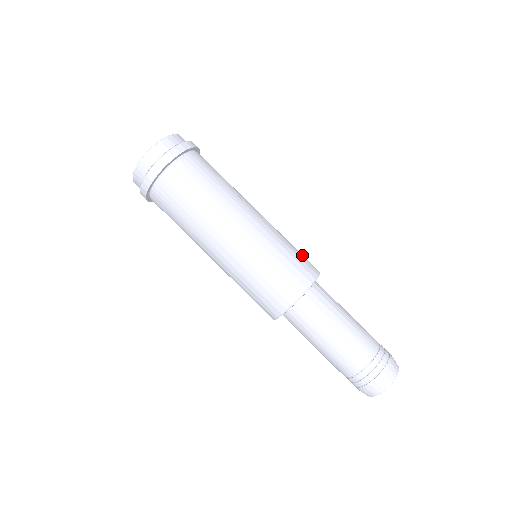
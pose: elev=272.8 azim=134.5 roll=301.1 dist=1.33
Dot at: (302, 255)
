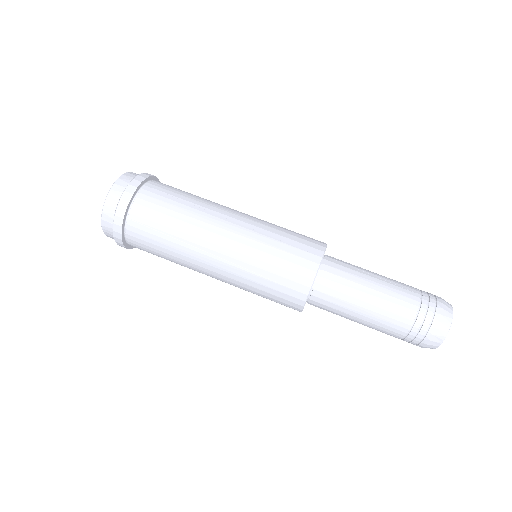
Dot at: (298, 239)
